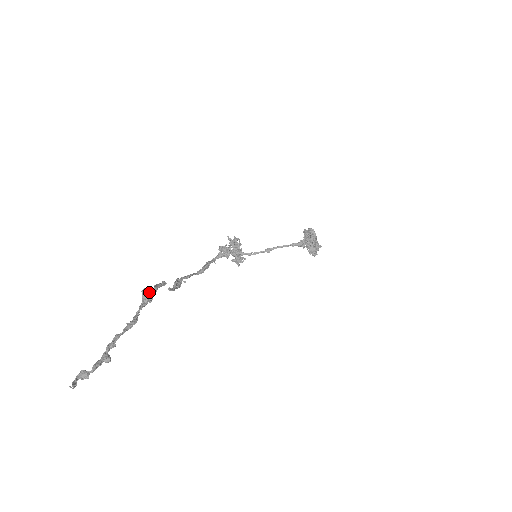
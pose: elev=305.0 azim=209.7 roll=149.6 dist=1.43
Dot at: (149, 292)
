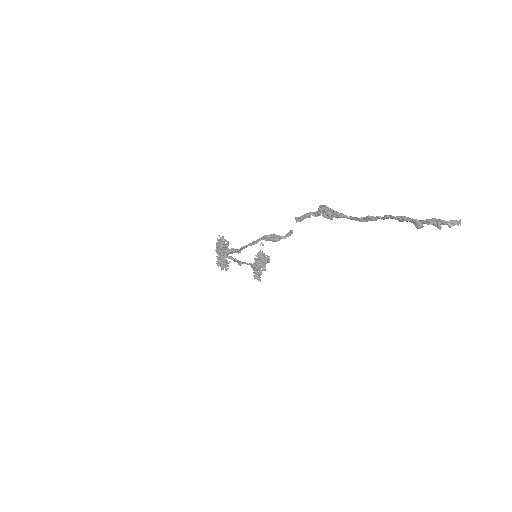
Dot at: (326, 210)
